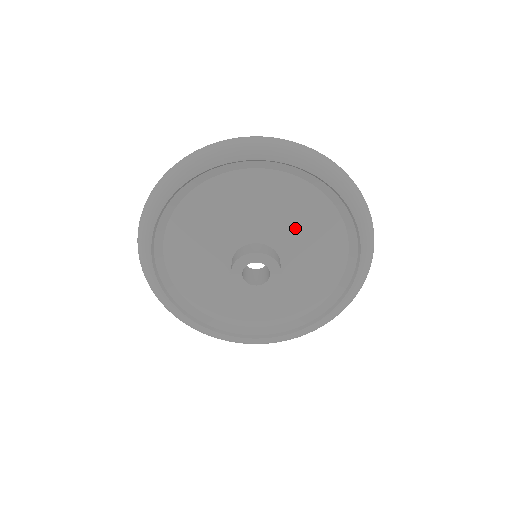
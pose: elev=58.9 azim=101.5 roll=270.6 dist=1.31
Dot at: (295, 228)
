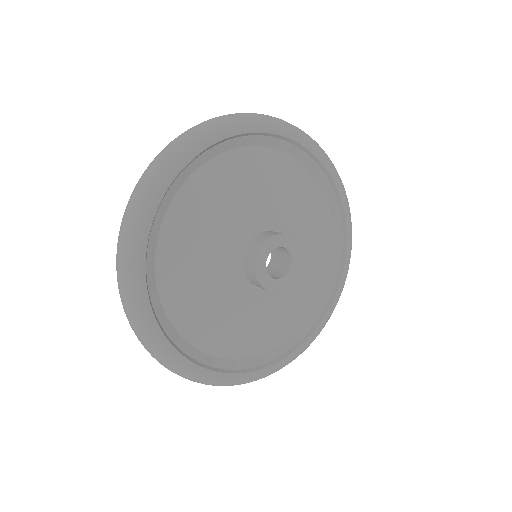
Dot at: (265, 196)
